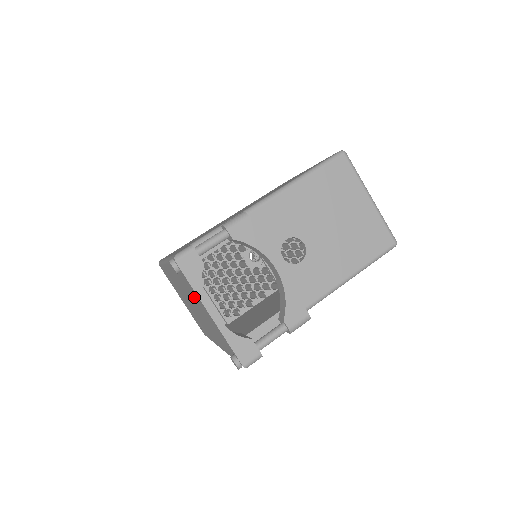
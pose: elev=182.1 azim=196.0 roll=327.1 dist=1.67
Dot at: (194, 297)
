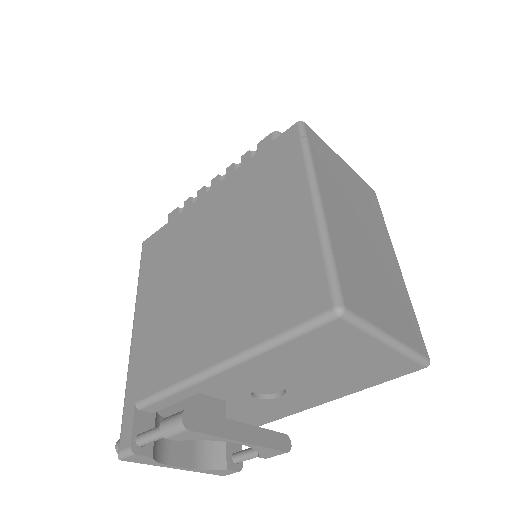
Dot at: occluded
